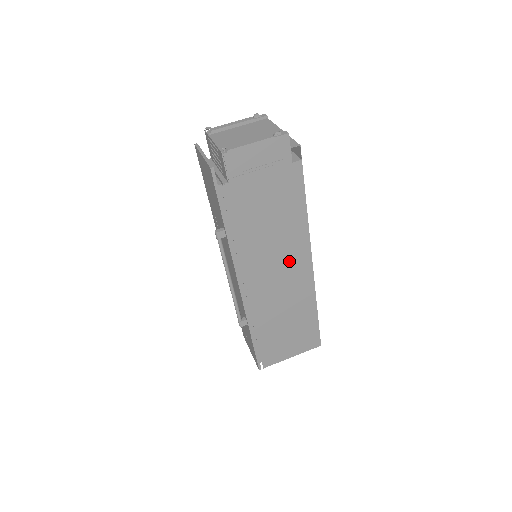
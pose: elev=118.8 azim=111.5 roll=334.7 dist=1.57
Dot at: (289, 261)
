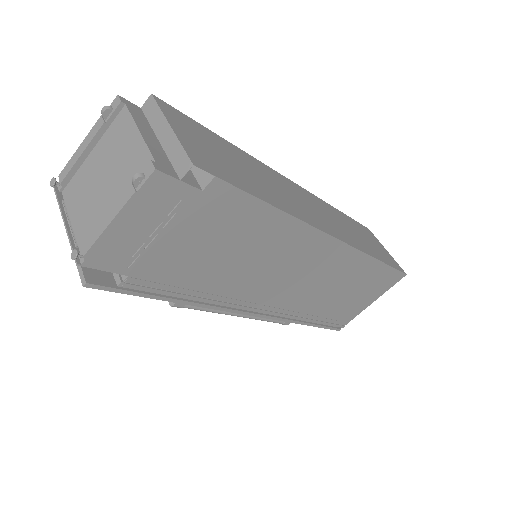
Dot at: (300, 260)
